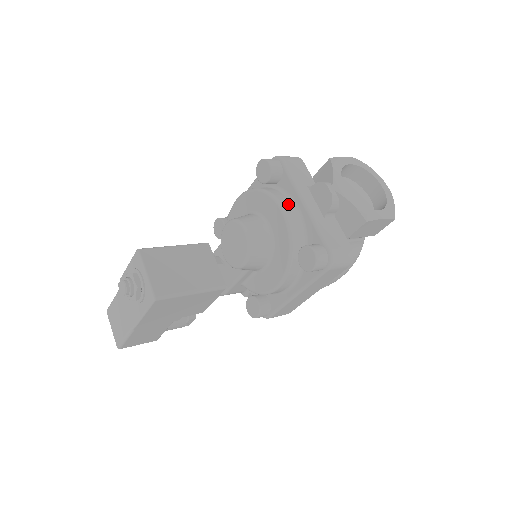
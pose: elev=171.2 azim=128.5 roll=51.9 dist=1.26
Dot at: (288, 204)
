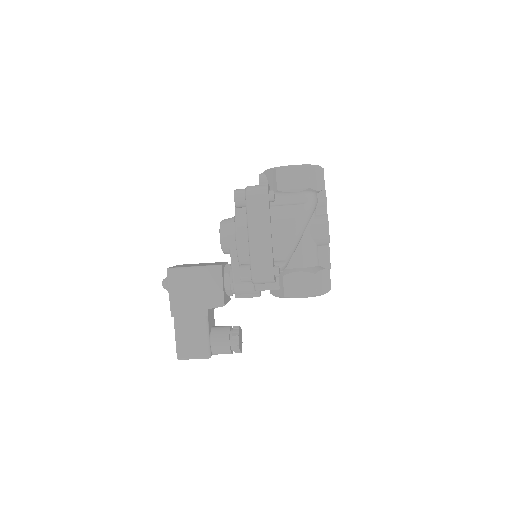
Dot at: occluded
